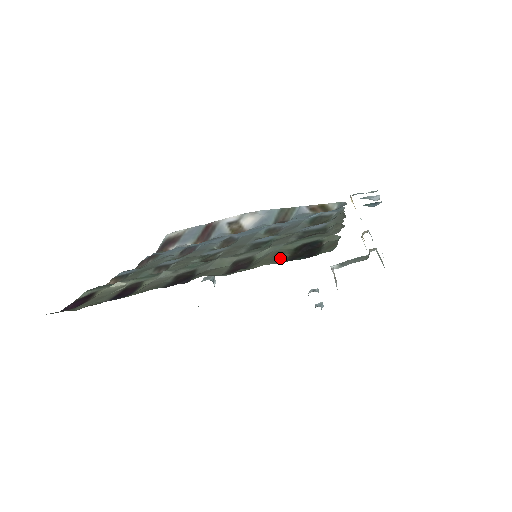
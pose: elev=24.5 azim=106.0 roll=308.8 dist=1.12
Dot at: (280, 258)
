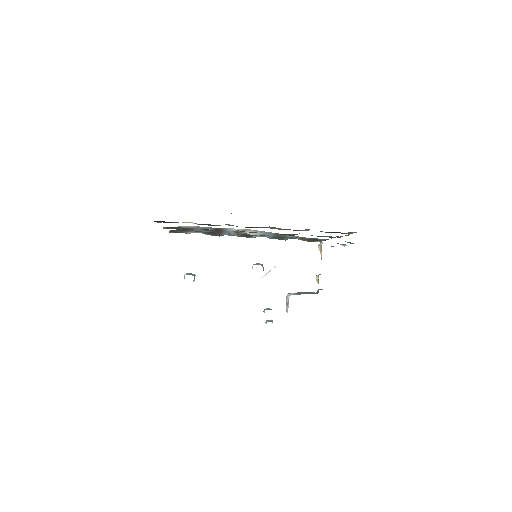
Dot at: occluded
